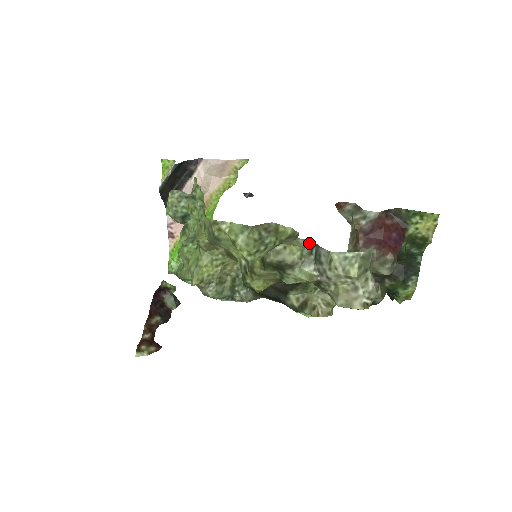
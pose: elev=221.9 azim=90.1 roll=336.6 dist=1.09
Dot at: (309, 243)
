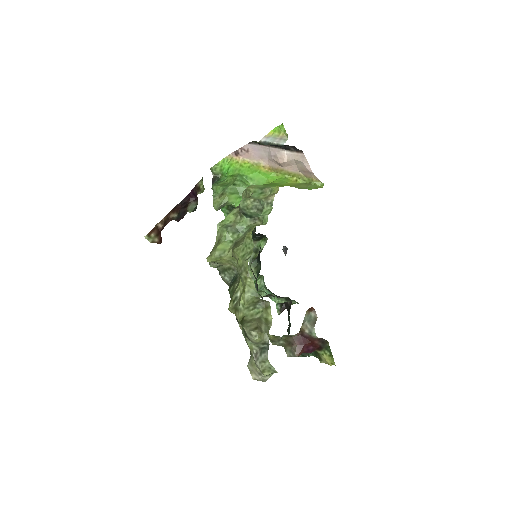
Dot at: (268, 341)
